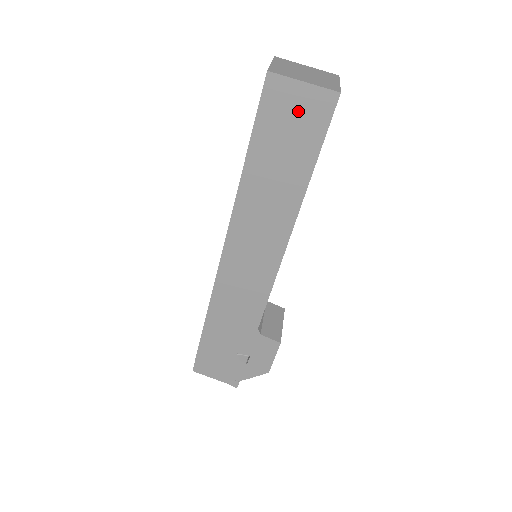
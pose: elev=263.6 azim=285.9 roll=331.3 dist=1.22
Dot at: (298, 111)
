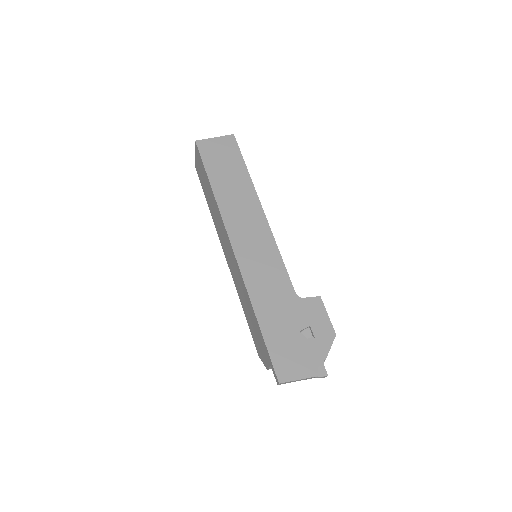
Dot at: (220, 149)
